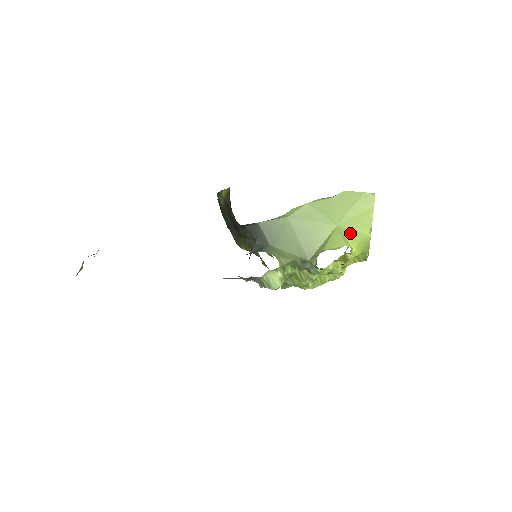
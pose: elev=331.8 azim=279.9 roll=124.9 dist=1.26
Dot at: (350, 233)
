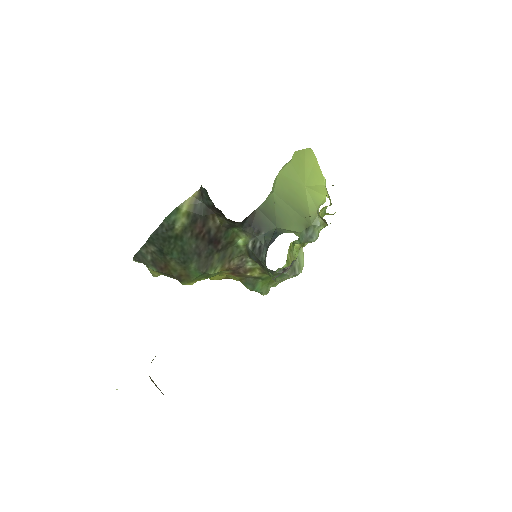
Dot at: (316, 188)
